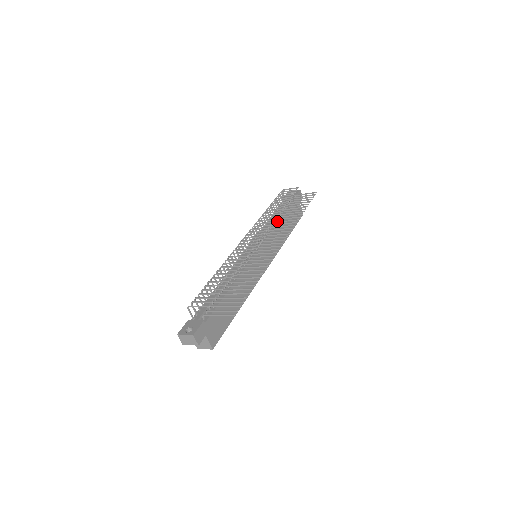
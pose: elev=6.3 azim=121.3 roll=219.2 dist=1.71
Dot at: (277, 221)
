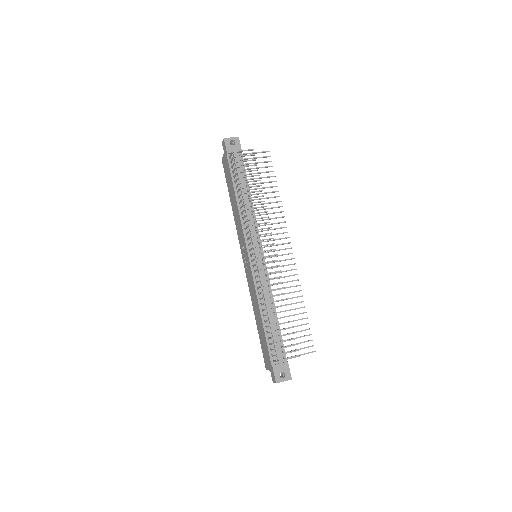
Dot at: occluded
